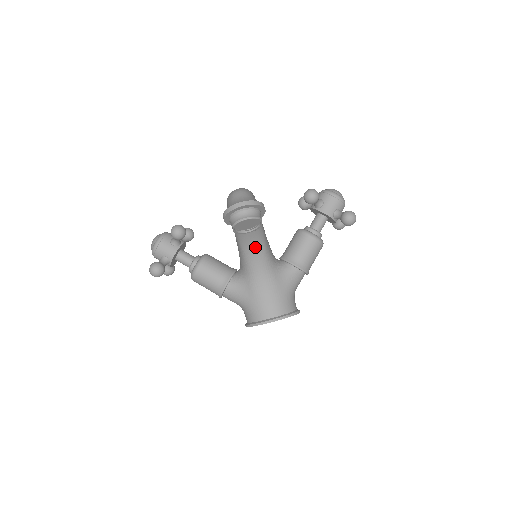
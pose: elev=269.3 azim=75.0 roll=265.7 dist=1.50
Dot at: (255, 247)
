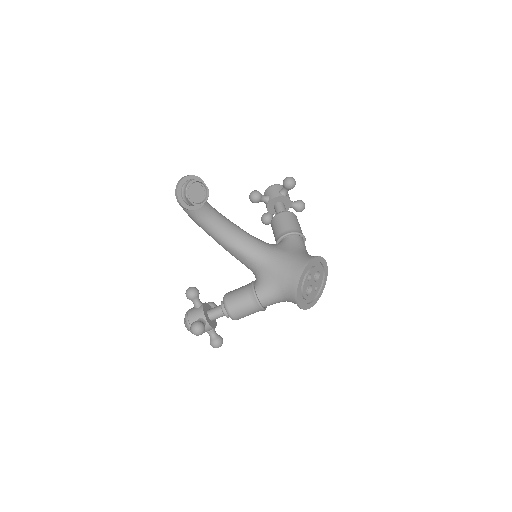
Dot at: (240, 238)
